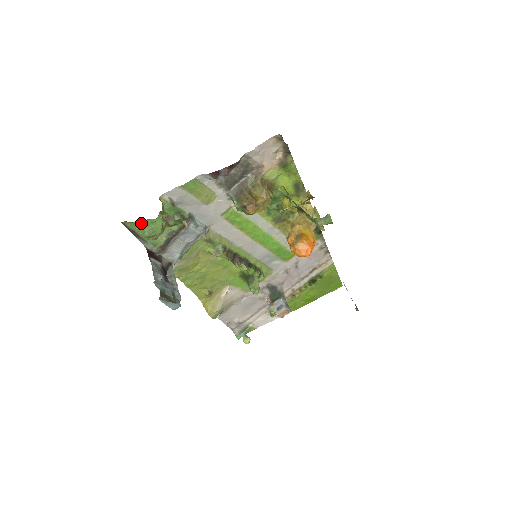
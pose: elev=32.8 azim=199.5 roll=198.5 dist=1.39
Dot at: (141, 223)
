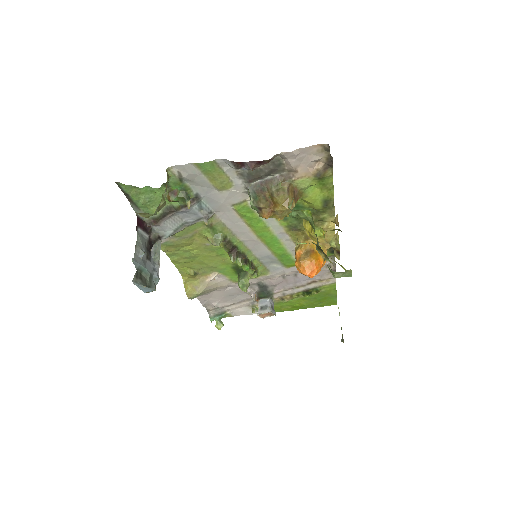
Dot at: (139, 188)
